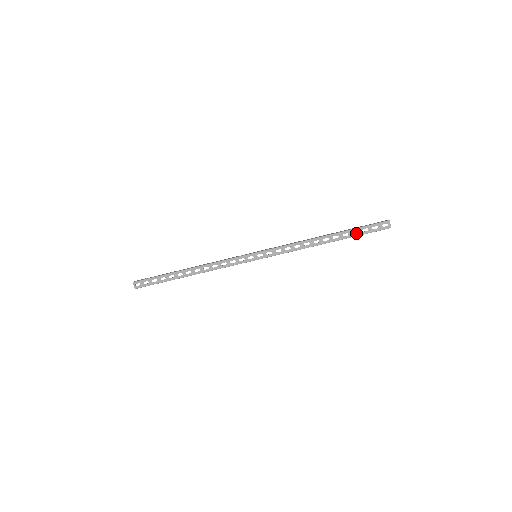
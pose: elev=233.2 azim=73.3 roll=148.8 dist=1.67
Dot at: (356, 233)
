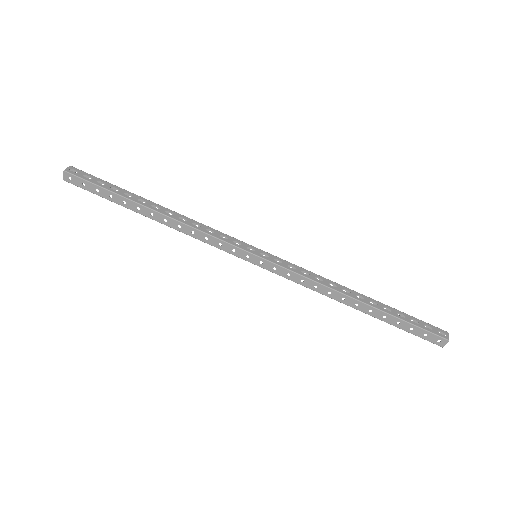
Dot at: occluded
